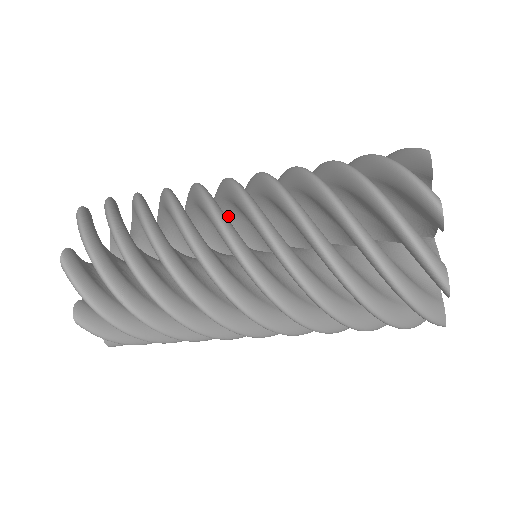
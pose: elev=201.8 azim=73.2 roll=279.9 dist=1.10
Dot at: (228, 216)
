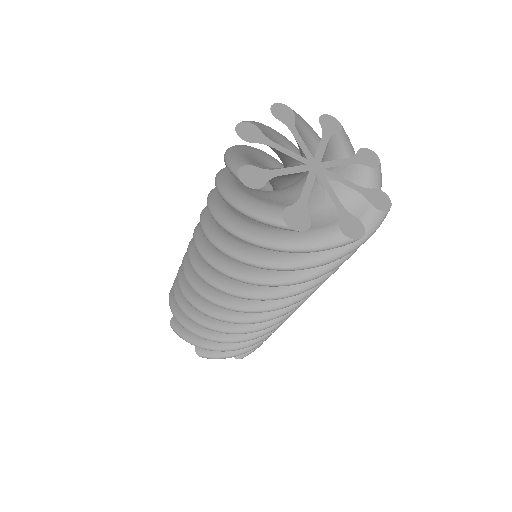
Dot at: occluded
